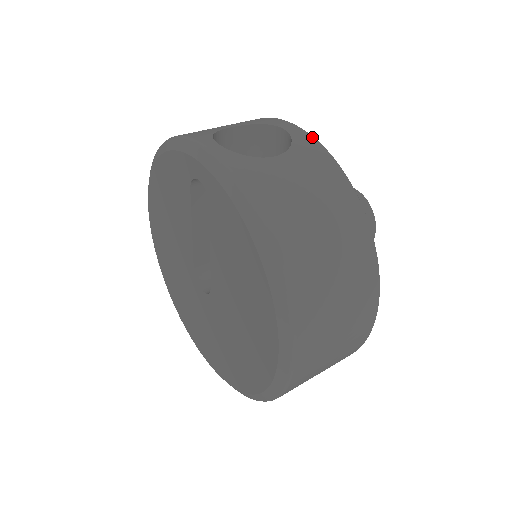
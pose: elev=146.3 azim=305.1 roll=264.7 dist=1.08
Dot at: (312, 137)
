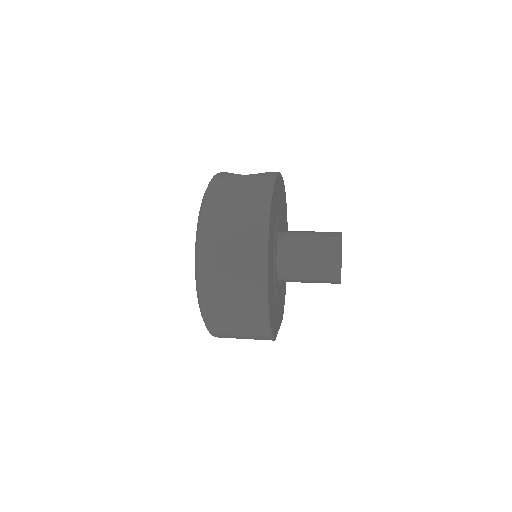
Dot at: (276, 173)
